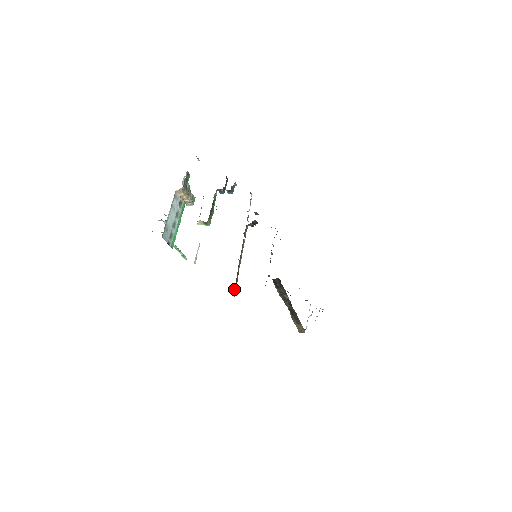
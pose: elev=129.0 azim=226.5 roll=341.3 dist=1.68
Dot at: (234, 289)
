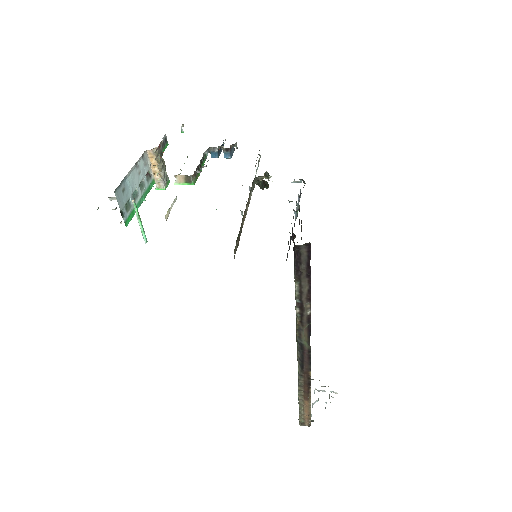
Dot at: (236, 242)
